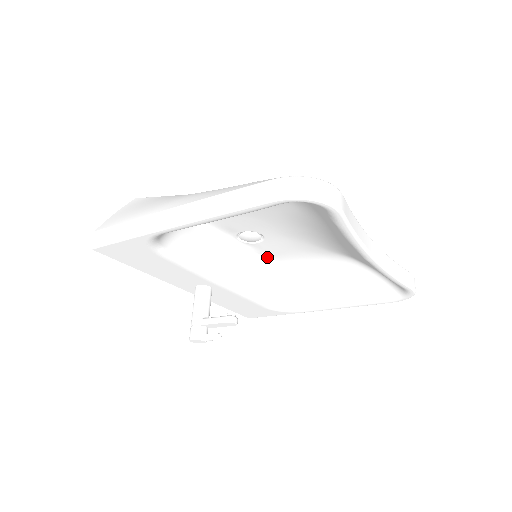
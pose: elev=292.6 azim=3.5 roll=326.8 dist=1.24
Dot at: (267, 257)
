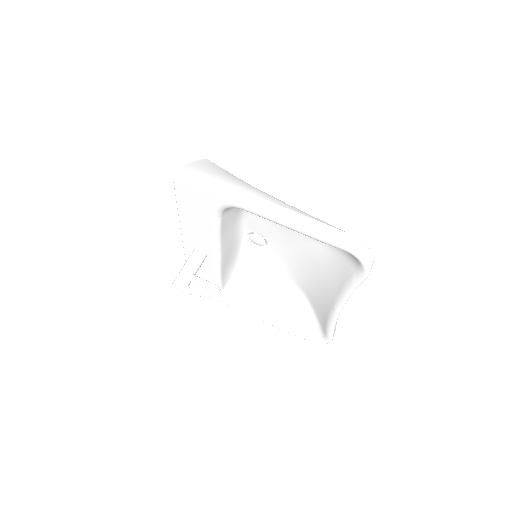
Dot at: (248, 258)
